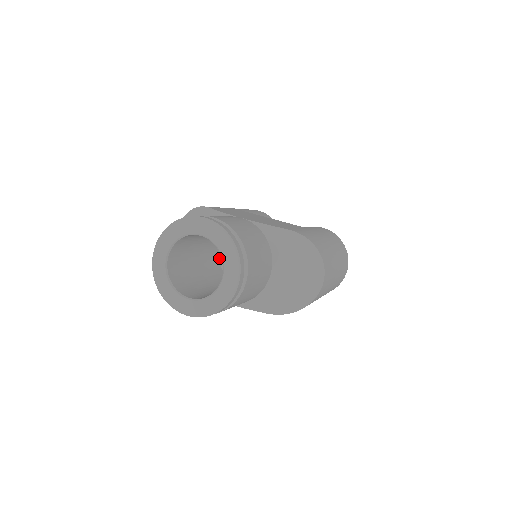
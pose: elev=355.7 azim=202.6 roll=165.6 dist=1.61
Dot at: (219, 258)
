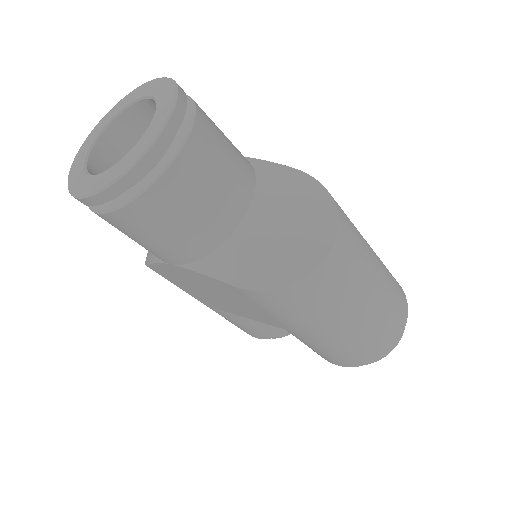
Dot at: occluded
